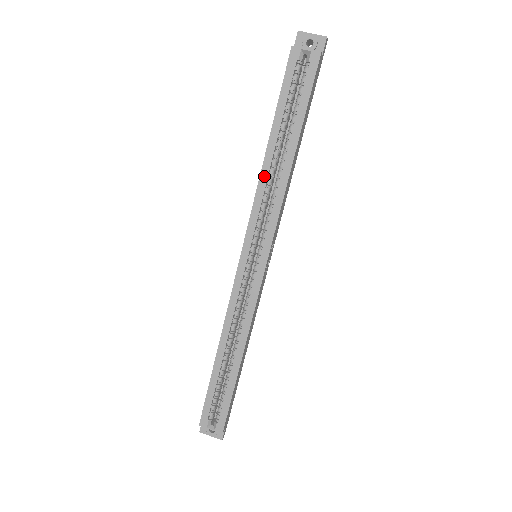
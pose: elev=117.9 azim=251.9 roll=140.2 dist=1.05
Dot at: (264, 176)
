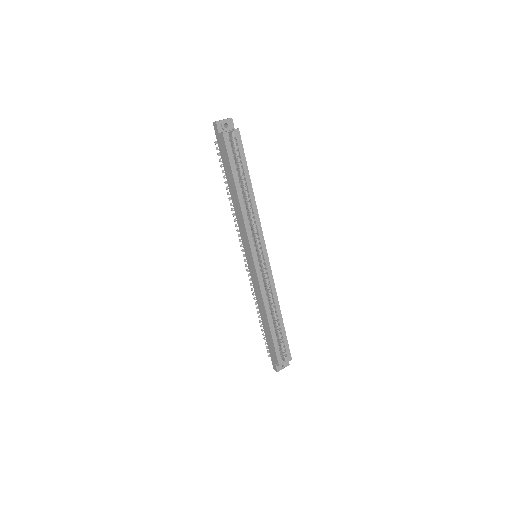
Dot at: (244, 211)
